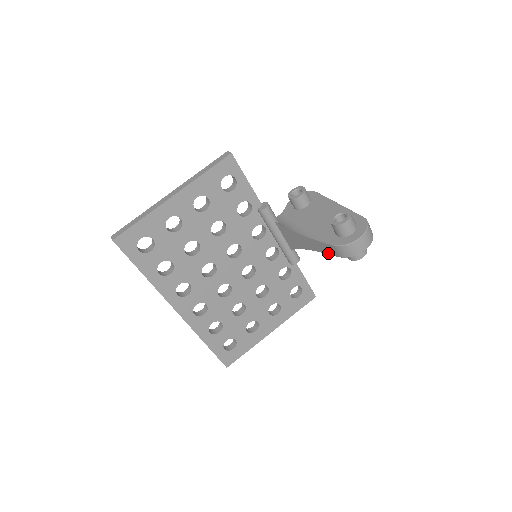
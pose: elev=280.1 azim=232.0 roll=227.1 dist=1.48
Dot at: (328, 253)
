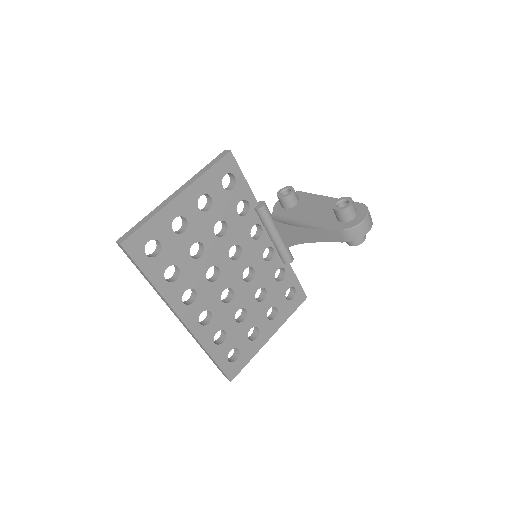
Dot at: (332, 241)
